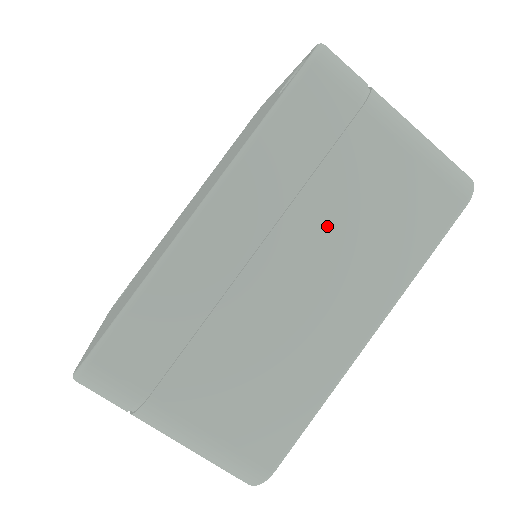
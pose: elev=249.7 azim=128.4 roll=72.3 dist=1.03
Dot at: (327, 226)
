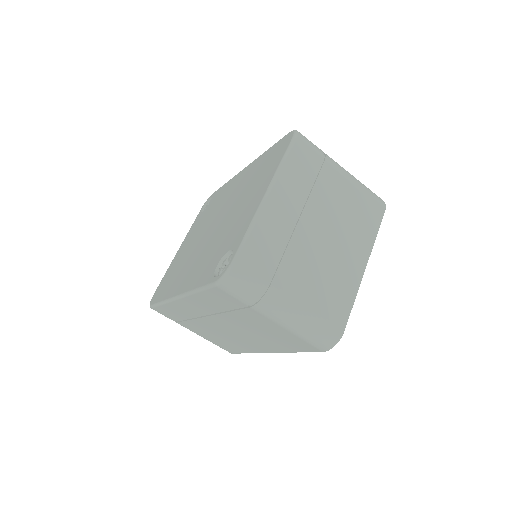
Dot at: (240, 325)
